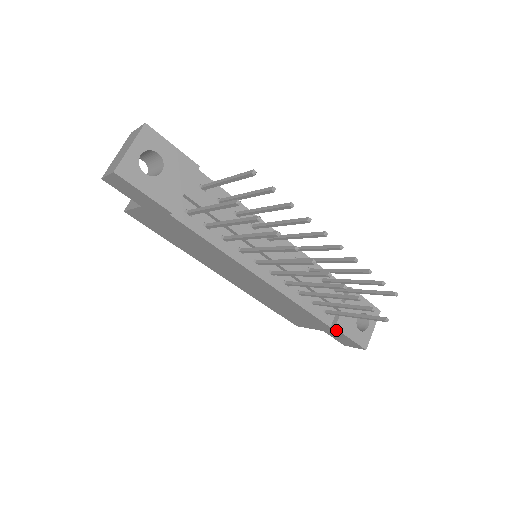
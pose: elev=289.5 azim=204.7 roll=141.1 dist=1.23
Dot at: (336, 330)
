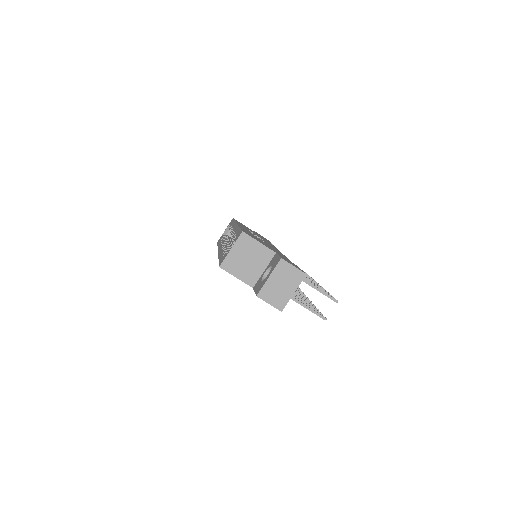
Dot at: occluded
